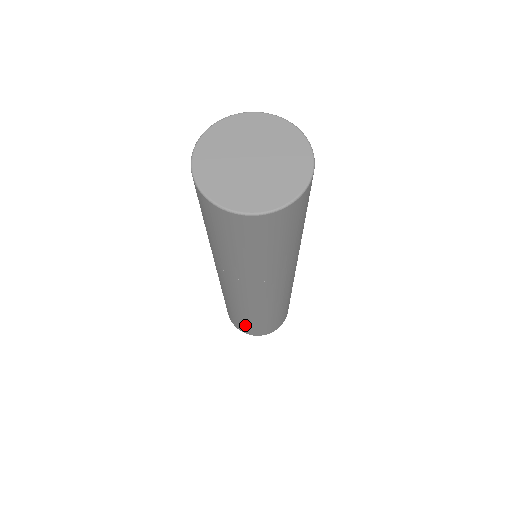
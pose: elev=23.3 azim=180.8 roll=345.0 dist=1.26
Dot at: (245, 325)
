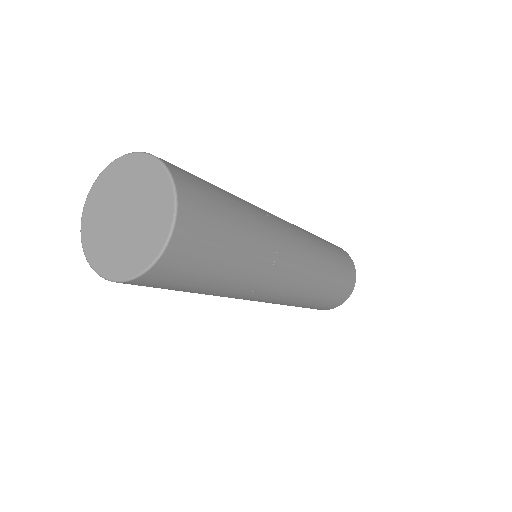
Dot at: (322, 305)
